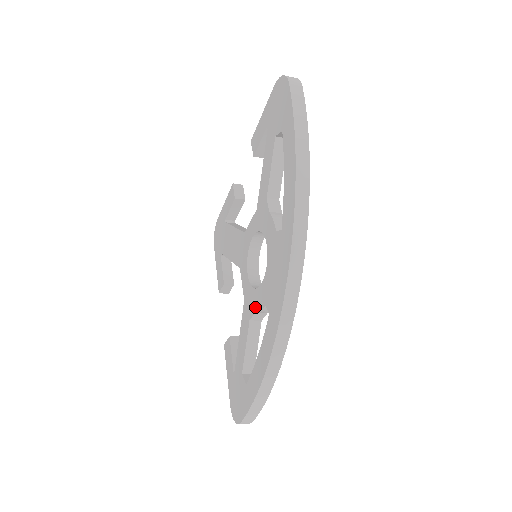
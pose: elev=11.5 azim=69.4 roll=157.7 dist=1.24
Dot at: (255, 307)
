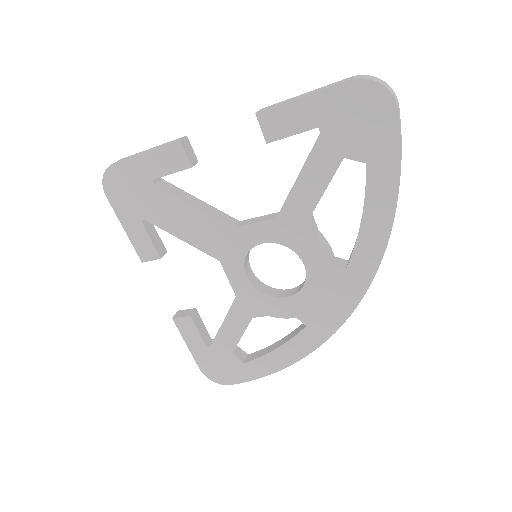
Dot at: (270, 312)
